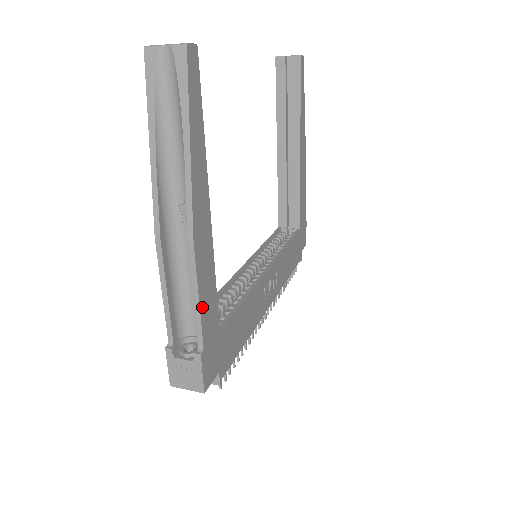
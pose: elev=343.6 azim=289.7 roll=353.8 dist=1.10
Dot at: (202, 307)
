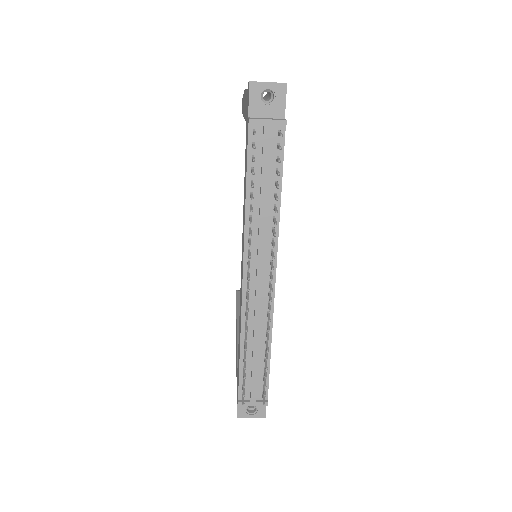
Dot at: occluded
